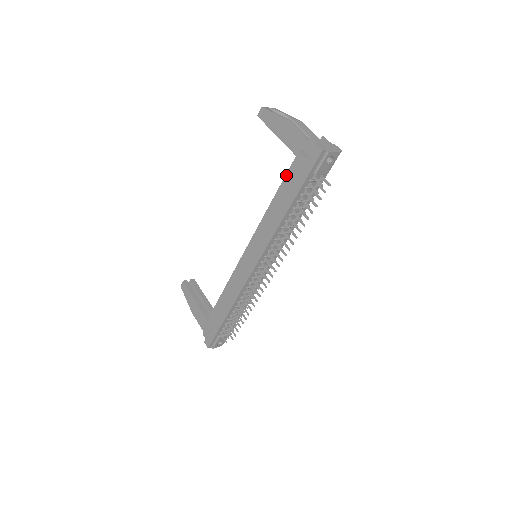
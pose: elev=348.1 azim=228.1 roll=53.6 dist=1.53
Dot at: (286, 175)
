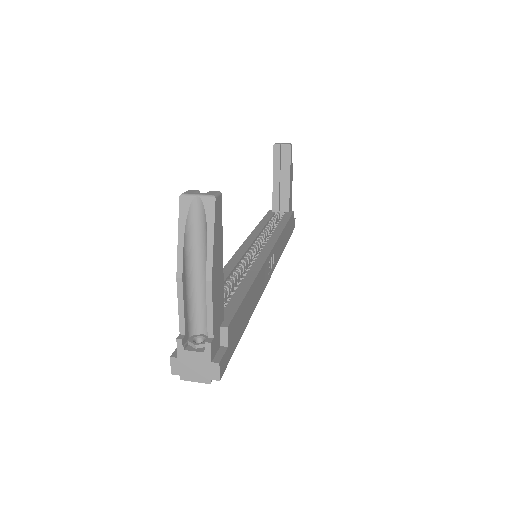
Dot at: occluded
